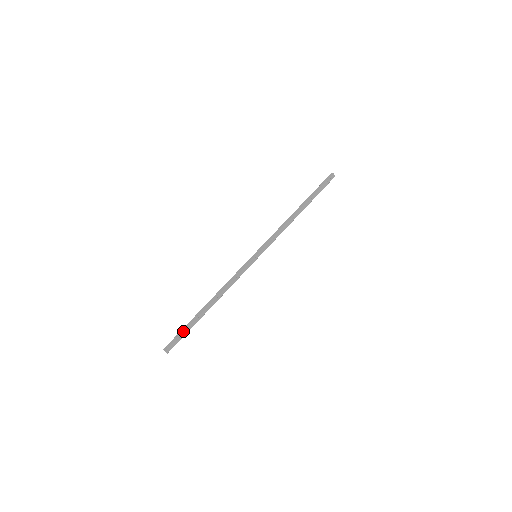
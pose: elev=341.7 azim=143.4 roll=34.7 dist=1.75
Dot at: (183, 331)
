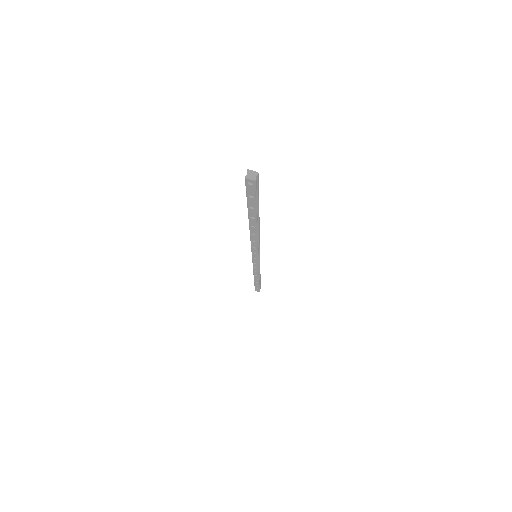
Dot at: occluded
